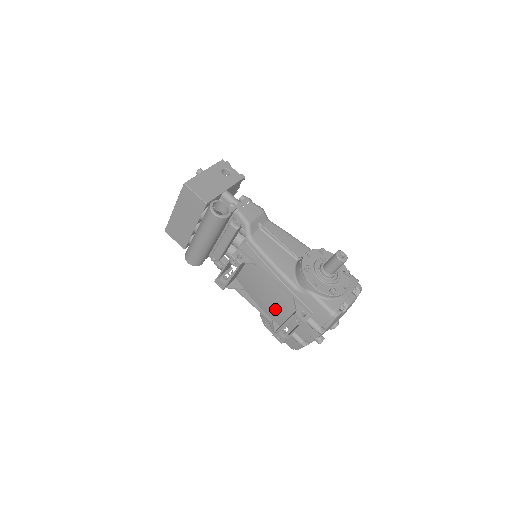
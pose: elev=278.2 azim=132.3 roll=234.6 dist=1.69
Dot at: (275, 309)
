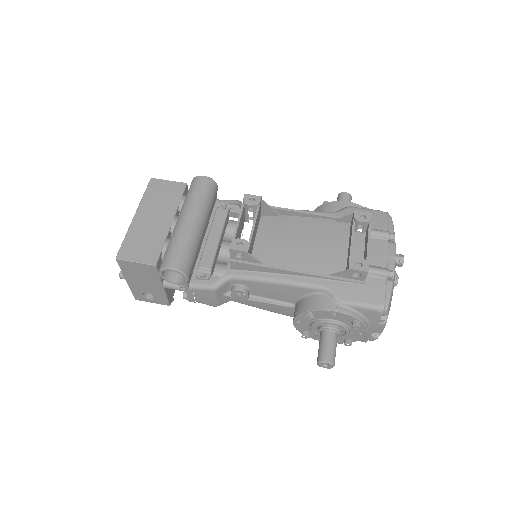
Dot at: (325, 254)
